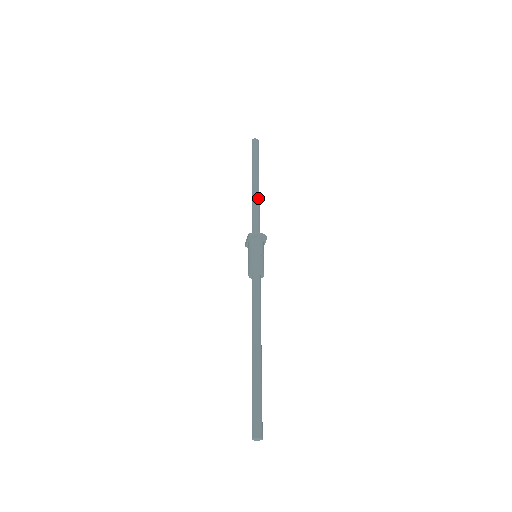
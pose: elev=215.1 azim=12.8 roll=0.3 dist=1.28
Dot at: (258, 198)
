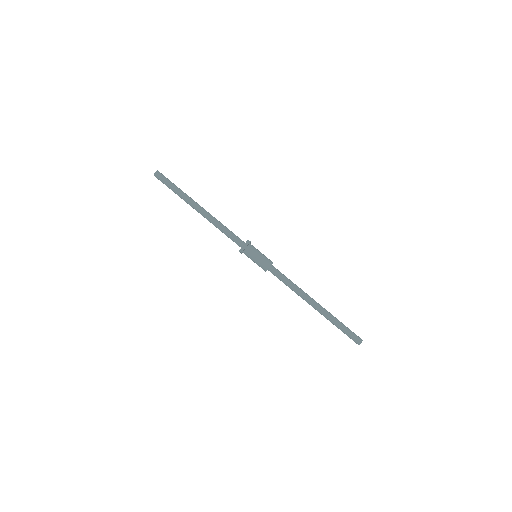
Dot at: (212, 218)
